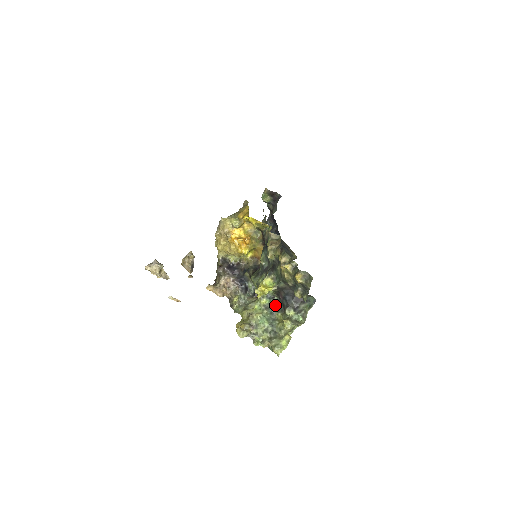
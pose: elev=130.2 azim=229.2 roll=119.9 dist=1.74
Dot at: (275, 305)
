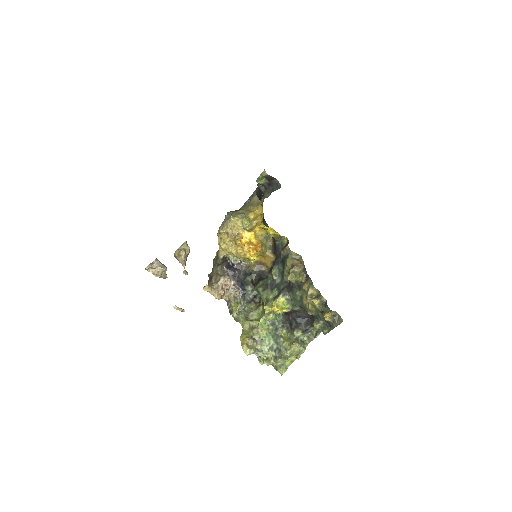
Dot at: (280, 320)
